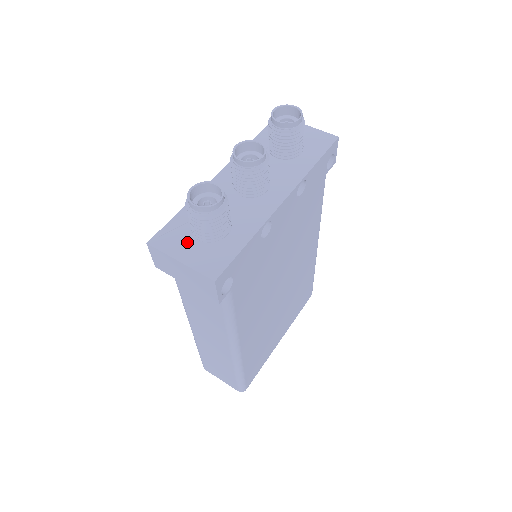
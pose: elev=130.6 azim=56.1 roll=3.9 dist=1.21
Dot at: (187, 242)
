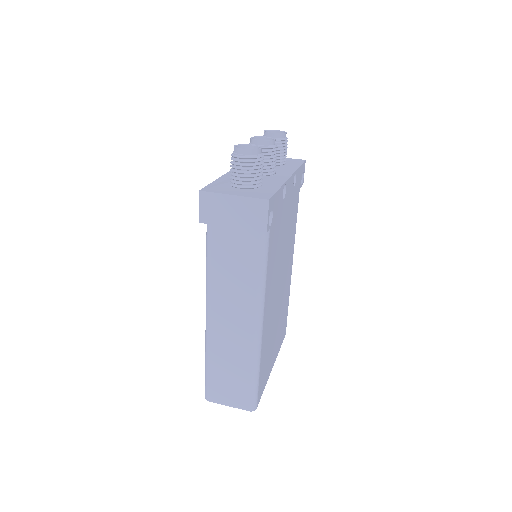
Dot at: (232, 189)
